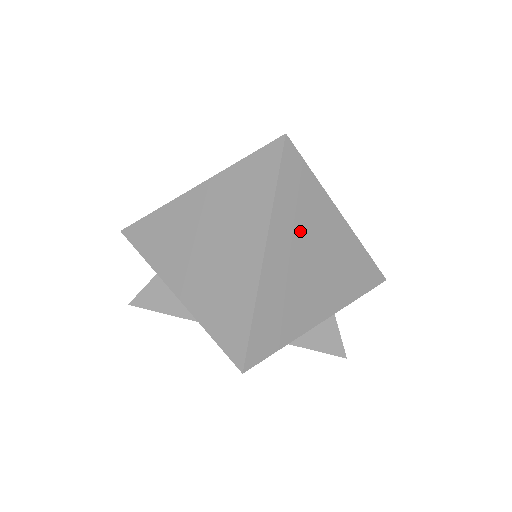
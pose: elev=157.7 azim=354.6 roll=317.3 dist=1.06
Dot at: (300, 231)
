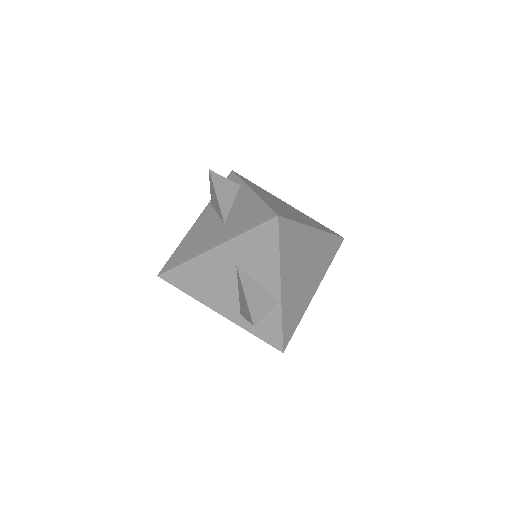
Dot at: (317, 256)
